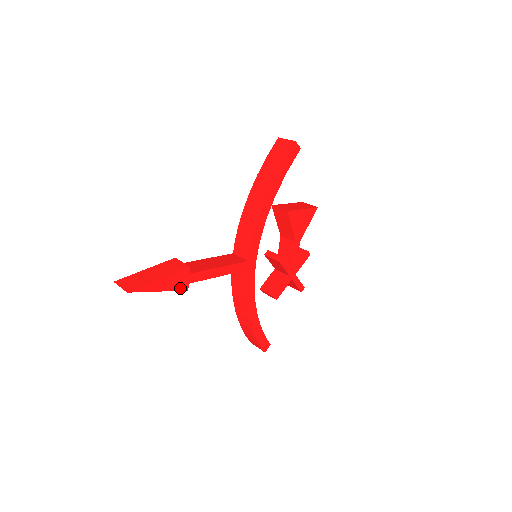
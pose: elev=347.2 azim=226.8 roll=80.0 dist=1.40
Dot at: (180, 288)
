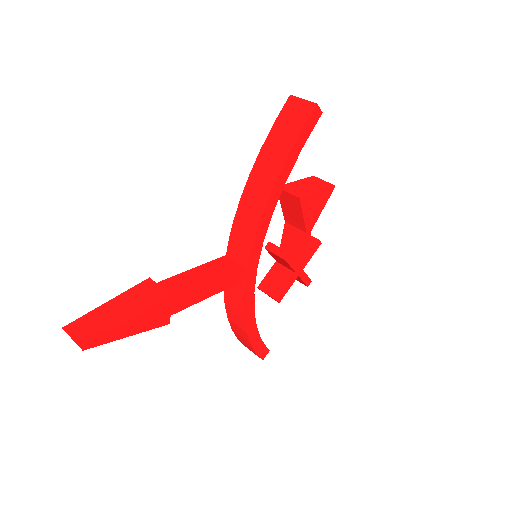
Dot at: (159, 324)
